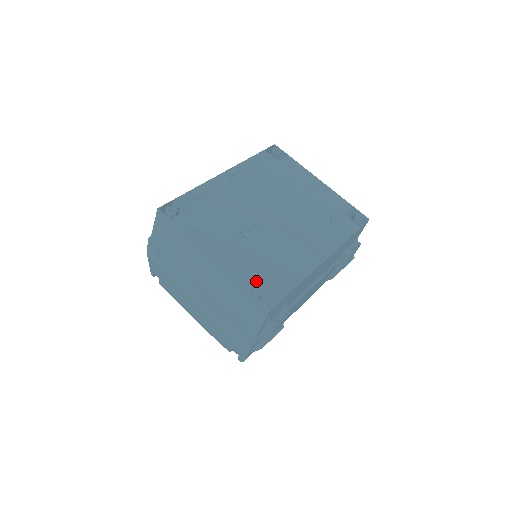
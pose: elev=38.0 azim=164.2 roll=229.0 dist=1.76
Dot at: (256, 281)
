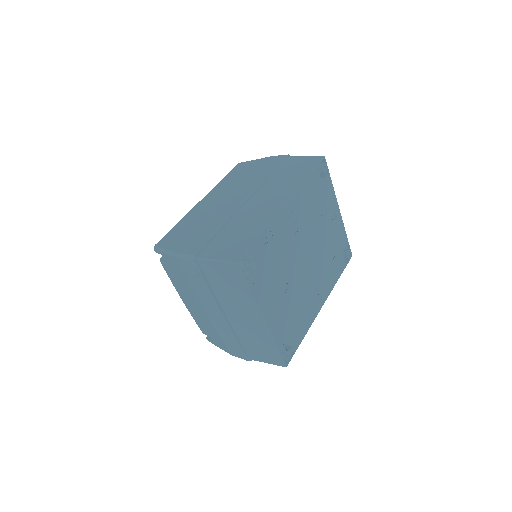
Dot at: (285, 339)
